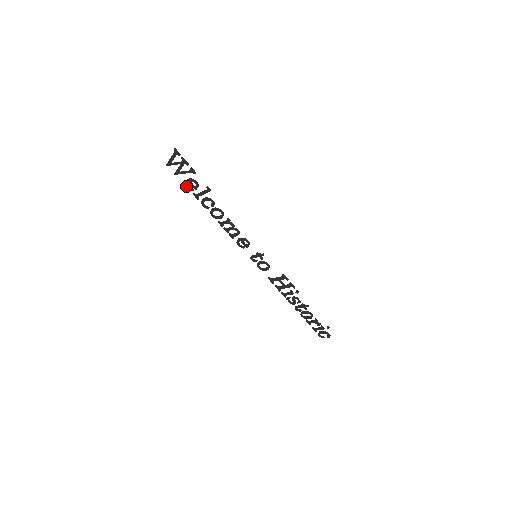
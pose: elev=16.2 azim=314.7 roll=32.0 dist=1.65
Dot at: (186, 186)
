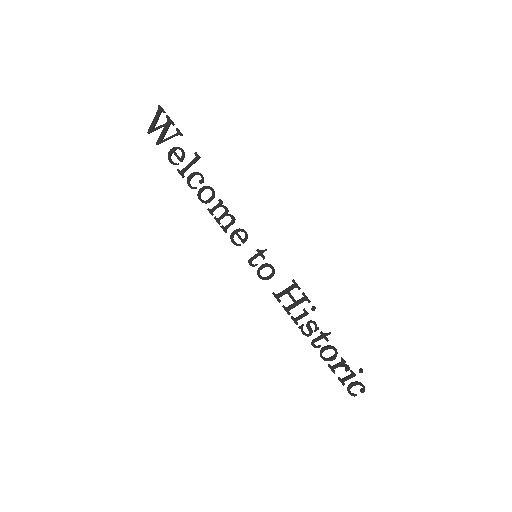
Dot at: (169, 159)
